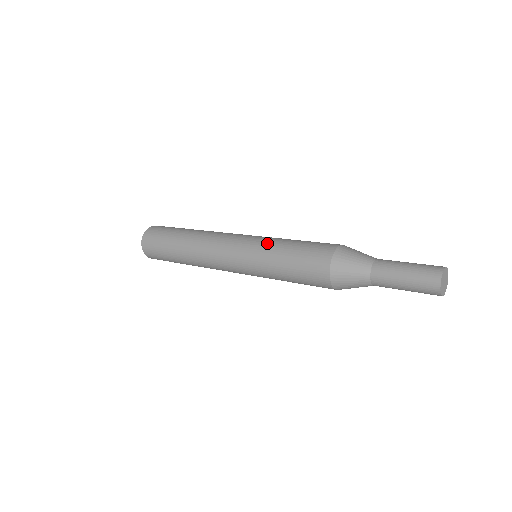
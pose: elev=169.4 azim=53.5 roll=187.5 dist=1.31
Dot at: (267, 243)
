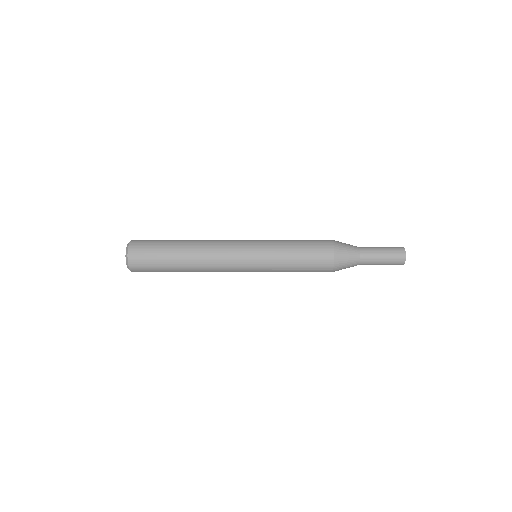
Dot at: occluded
